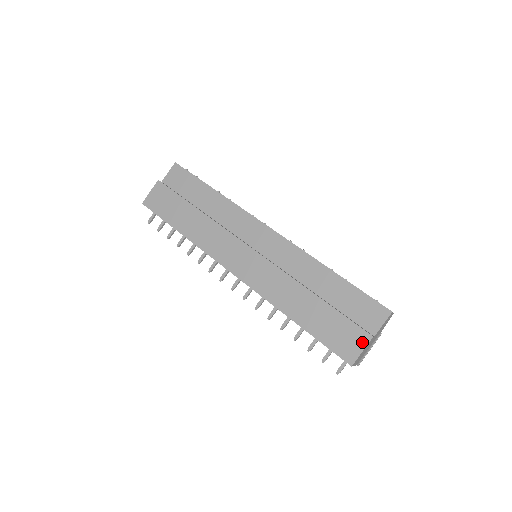
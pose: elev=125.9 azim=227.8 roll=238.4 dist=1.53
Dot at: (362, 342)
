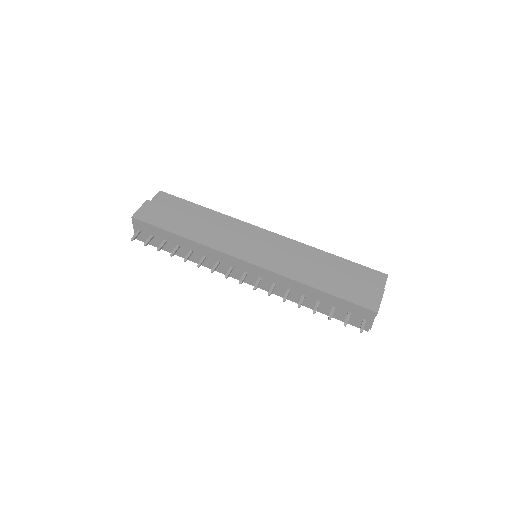
Dot at: (378, 294)
